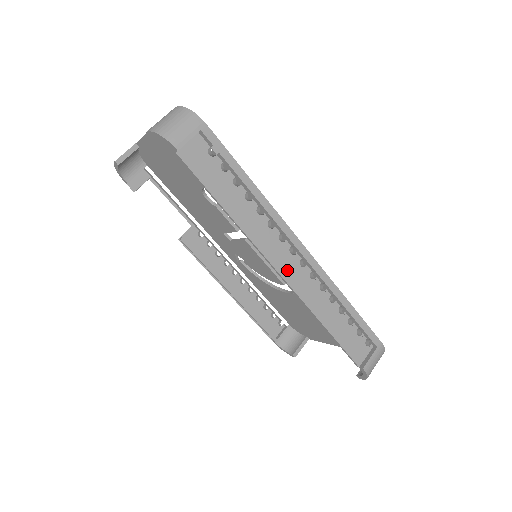
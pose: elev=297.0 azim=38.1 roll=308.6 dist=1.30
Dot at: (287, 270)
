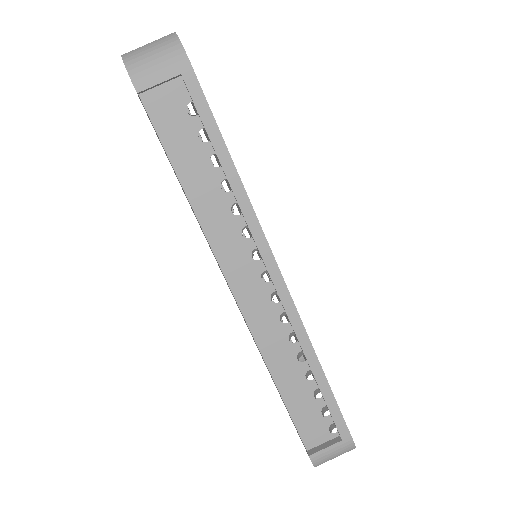
Dot at: (248, 297)
